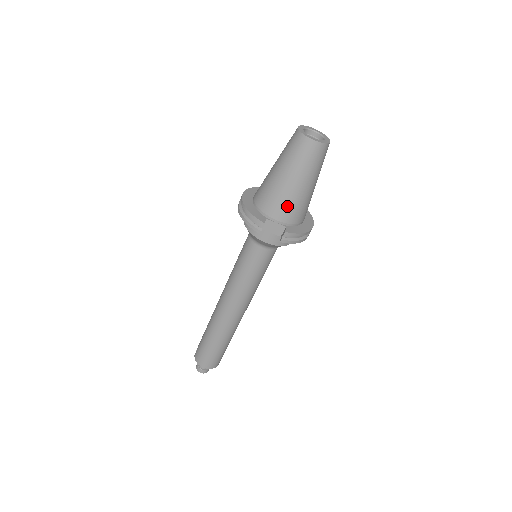
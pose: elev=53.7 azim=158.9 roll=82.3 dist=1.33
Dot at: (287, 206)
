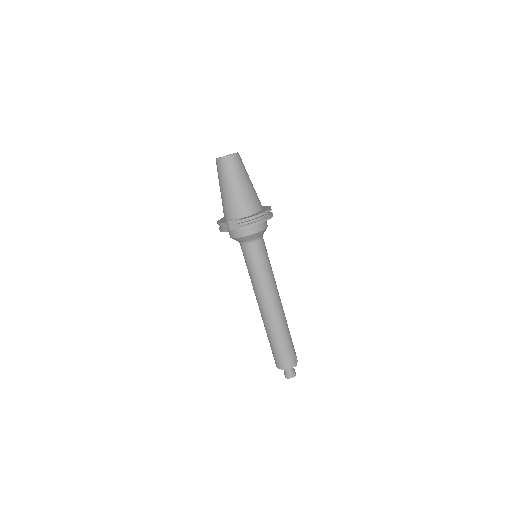
Dot at: (233, 205)
